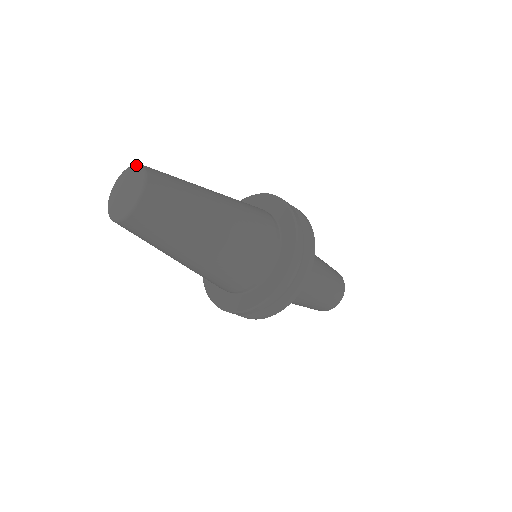
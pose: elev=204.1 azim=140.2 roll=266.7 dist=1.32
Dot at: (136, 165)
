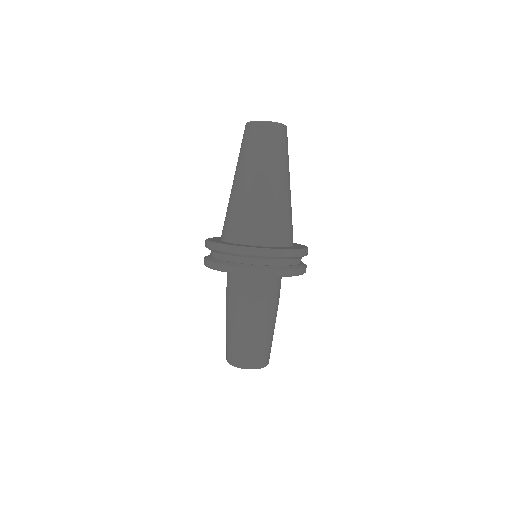
Dot at: occluded
